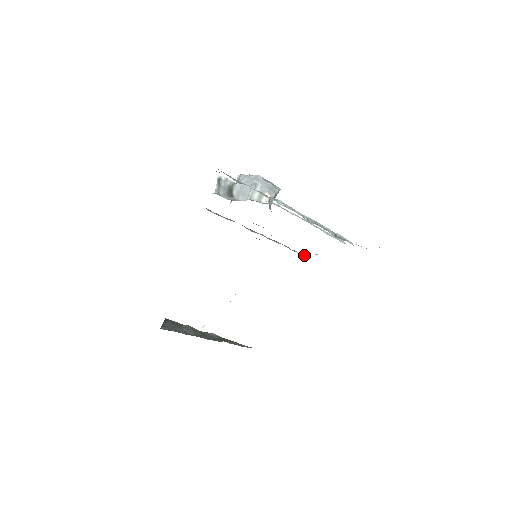
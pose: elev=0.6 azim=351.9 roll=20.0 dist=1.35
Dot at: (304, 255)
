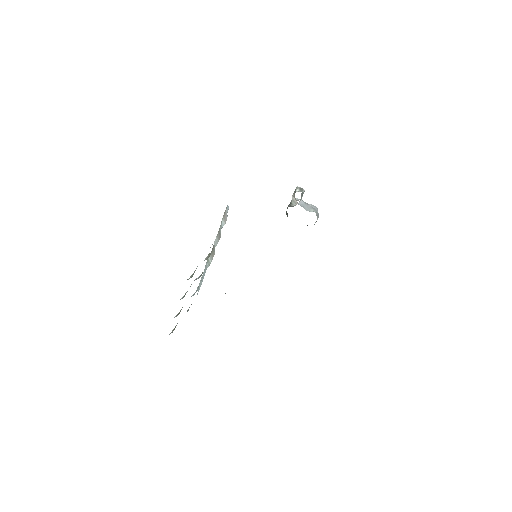
Dot at: occluded
